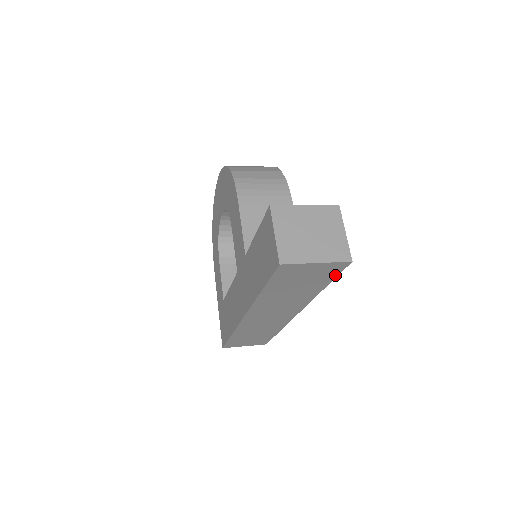
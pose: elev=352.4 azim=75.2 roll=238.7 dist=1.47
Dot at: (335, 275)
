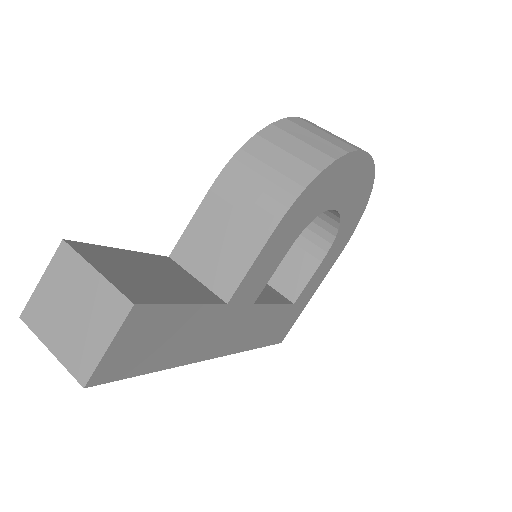
Dot at: (120, 375)
